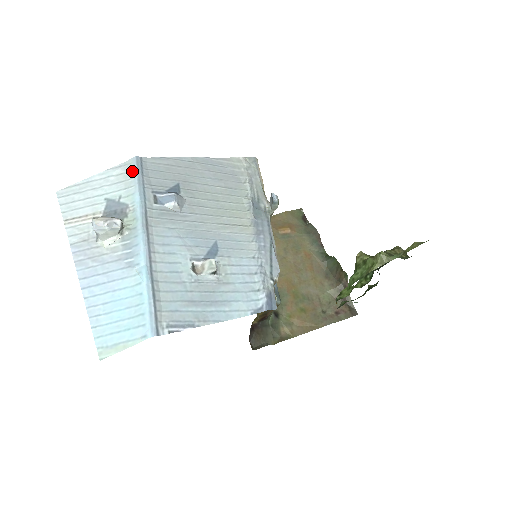
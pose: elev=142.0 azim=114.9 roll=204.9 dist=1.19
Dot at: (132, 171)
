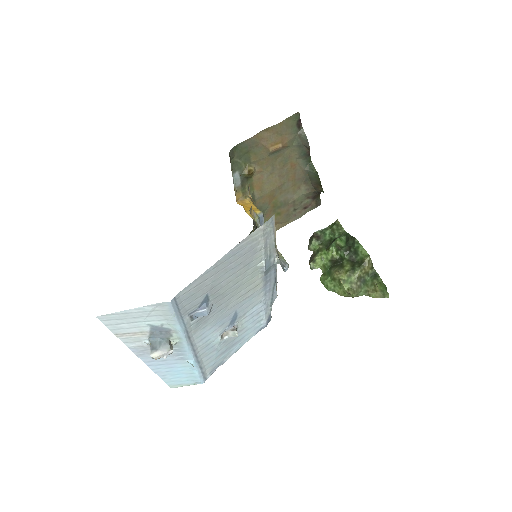
Dot at: (169, 311)
